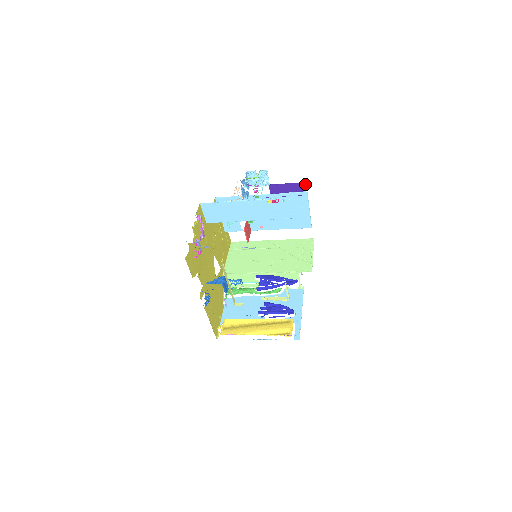
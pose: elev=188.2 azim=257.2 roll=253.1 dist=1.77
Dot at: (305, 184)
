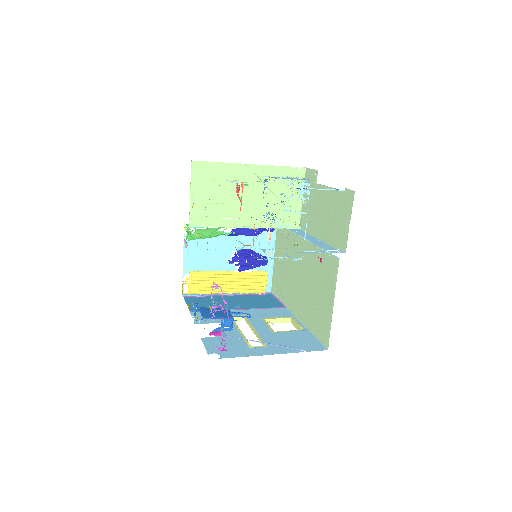
Dot at: (349, 191)
